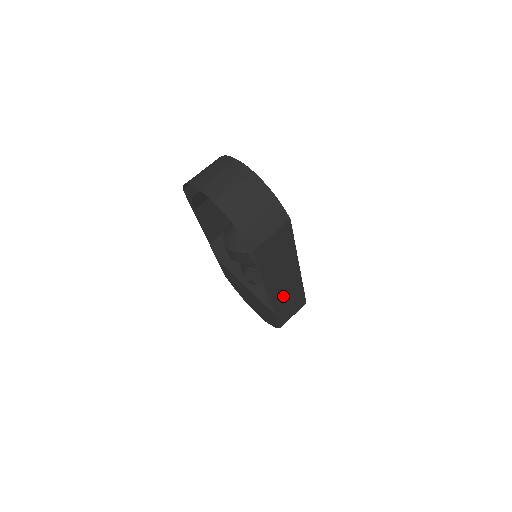
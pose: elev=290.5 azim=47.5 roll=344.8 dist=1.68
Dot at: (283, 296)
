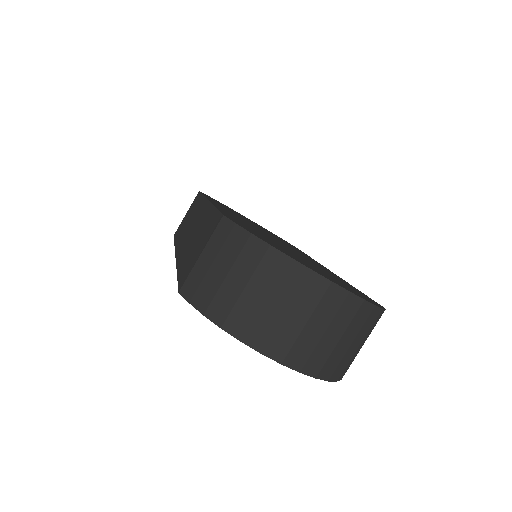
Dot at: occluded
